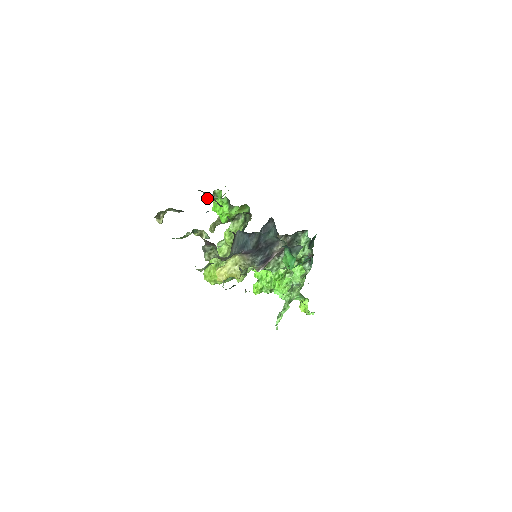
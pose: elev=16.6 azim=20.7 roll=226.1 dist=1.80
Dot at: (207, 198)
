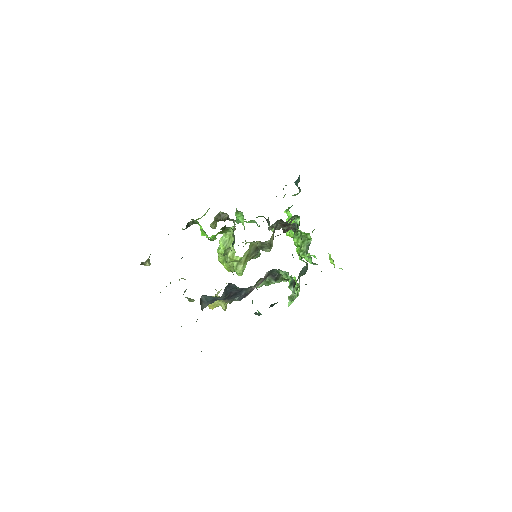
Dot at: (186, 227)
